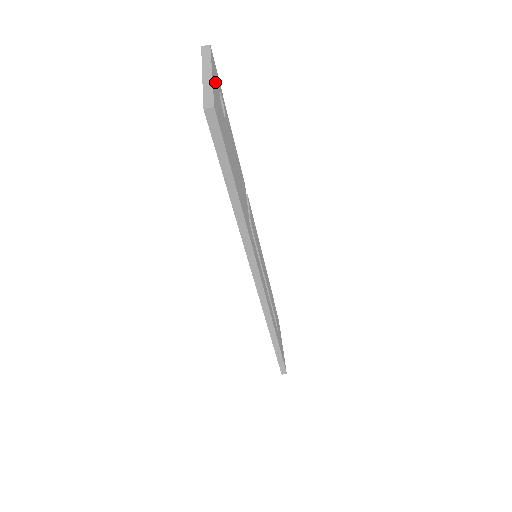
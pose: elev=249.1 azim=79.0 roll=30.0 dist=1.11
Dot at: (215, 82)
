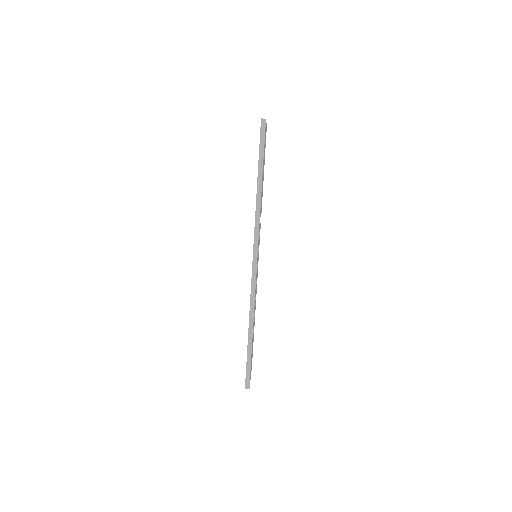
Dot at: occluded
